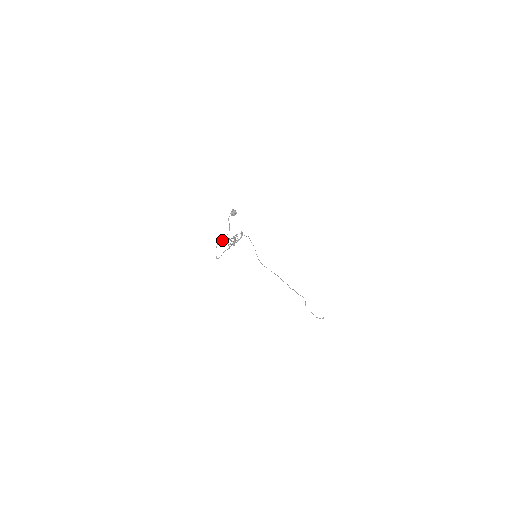
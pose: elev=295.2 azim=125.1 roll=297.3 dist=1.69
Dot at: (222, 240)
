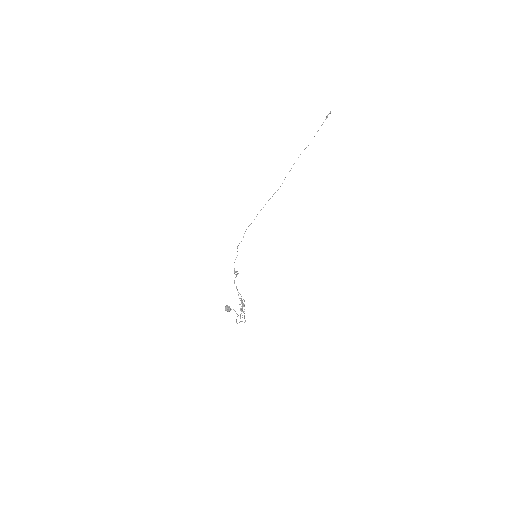
Dot at: occluded
